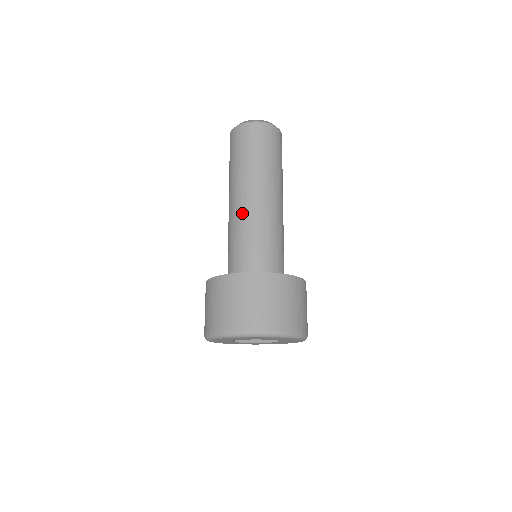
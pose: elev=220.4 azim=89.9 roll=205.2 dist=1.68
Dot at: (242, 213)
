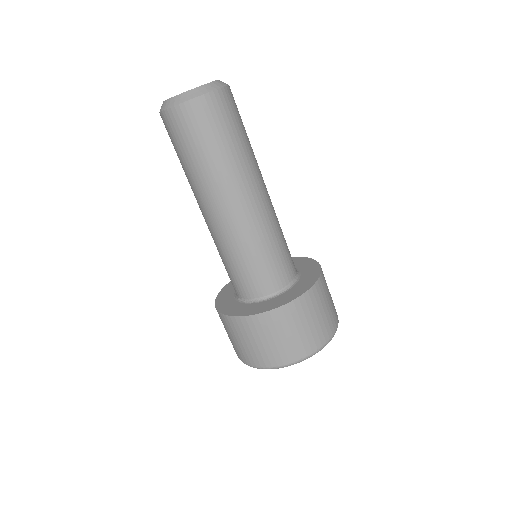
Dot at: (211, 232)
